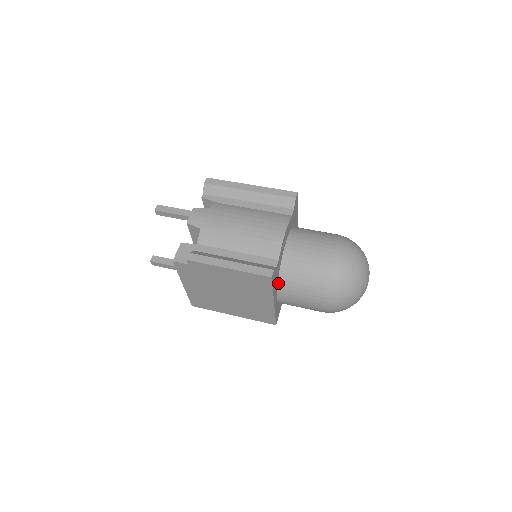
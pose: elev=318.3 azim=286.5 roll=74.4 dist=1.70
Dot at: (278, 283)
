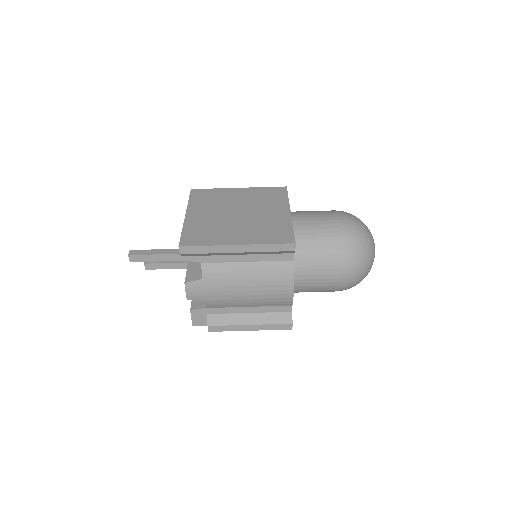
Dot at: occluded
